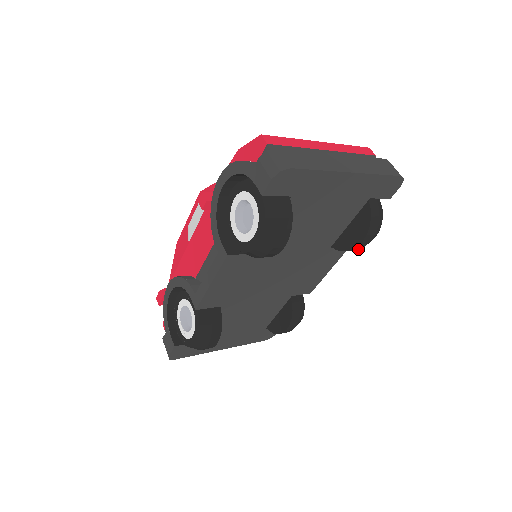
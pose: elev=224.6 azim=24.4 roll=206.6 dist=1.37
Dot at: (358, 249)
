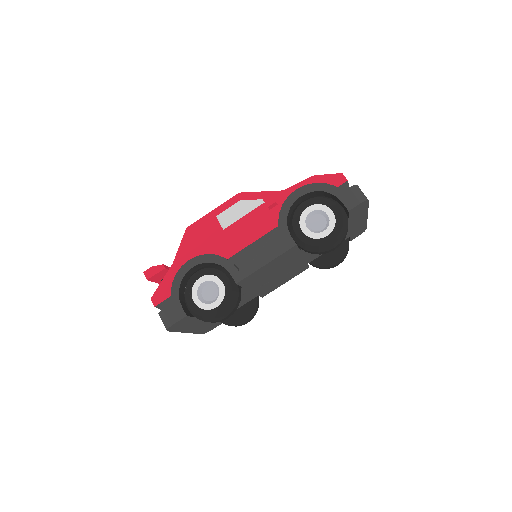
Dot at: (328, 268)
